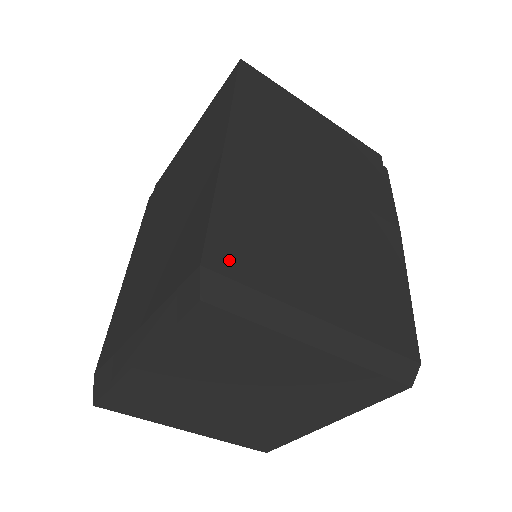
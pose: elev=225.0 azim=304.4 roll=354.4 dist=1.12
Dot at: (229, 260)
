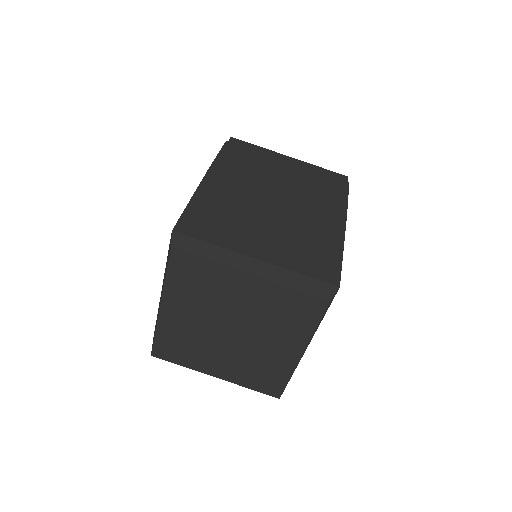
Dot at: (192, 229)
